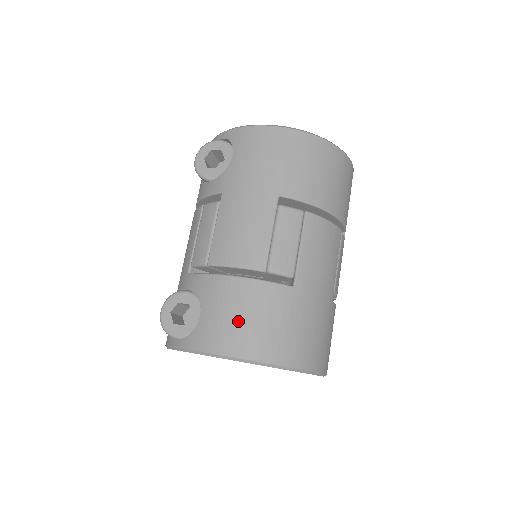
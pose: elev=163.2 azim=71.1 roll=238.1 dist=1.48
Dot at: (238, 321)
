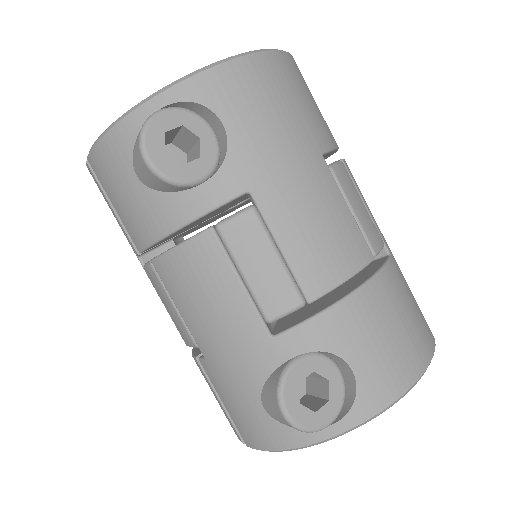
Dot at: (397, 336)
